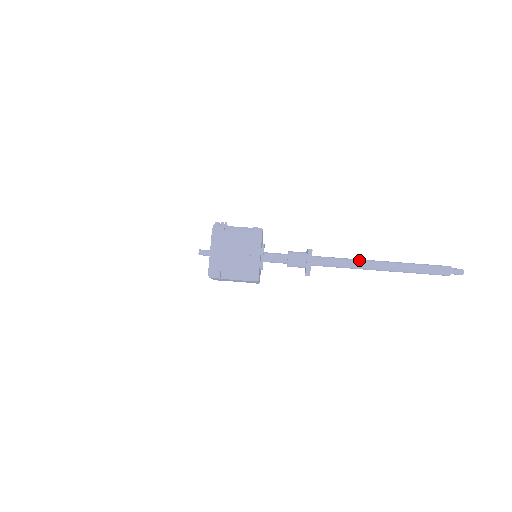
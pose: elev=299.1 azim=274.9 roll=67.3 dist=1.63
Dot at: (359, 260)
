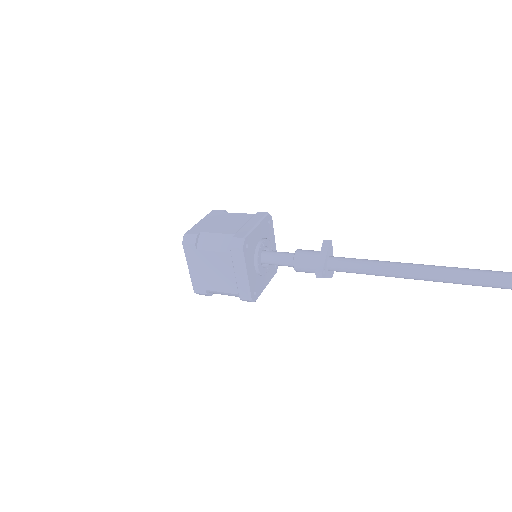
Dot at: occluded
